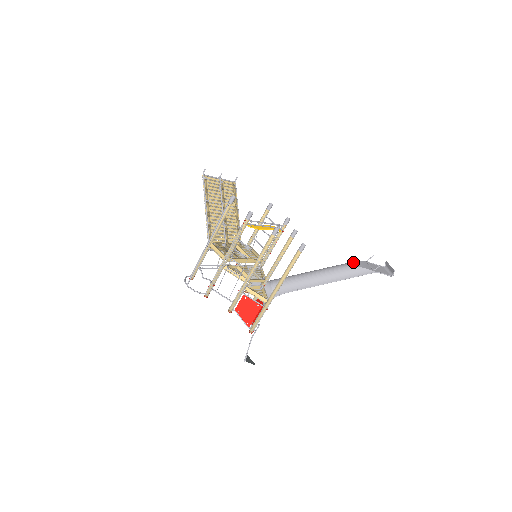
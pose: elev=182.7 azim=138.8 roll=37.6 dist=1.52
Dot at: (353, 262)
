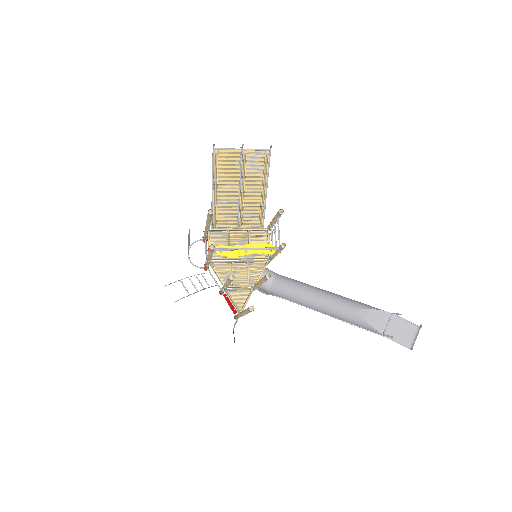
Dot at: (367, 310)
